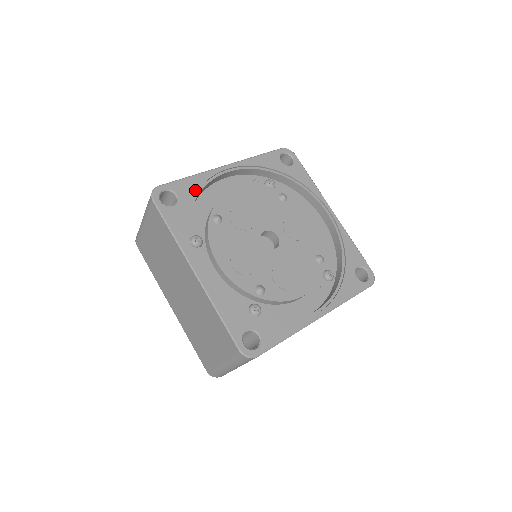
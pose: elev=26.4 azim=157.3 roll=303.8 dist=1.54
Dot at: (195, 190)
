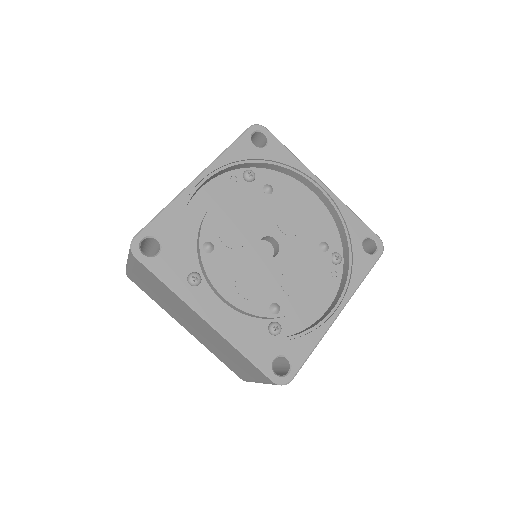
Dot at: (174, 224)
